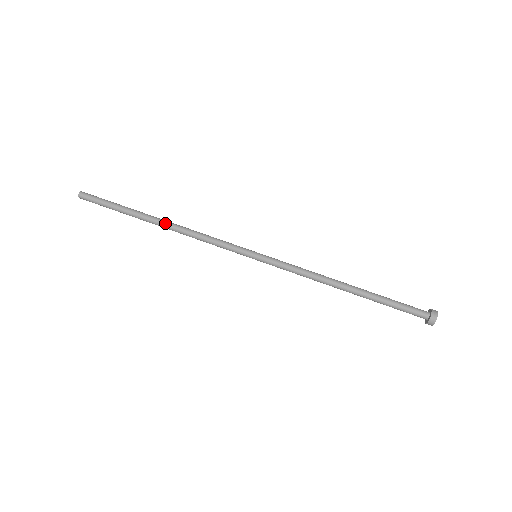
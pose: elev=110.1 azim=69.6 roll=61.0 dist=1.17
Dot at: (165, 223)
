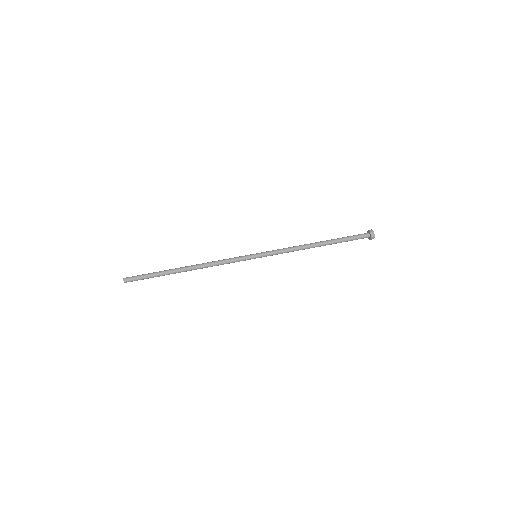
Dot at: (190, 267)
